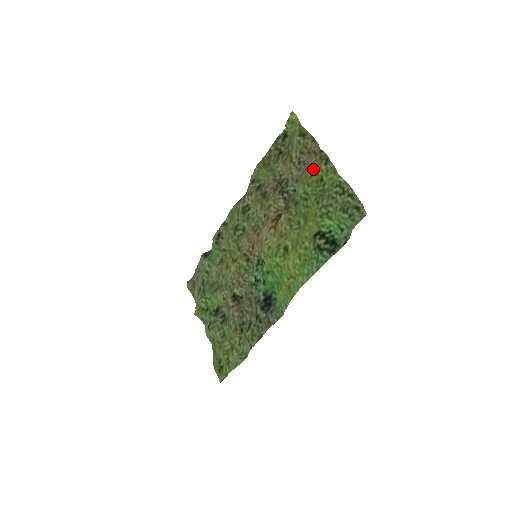
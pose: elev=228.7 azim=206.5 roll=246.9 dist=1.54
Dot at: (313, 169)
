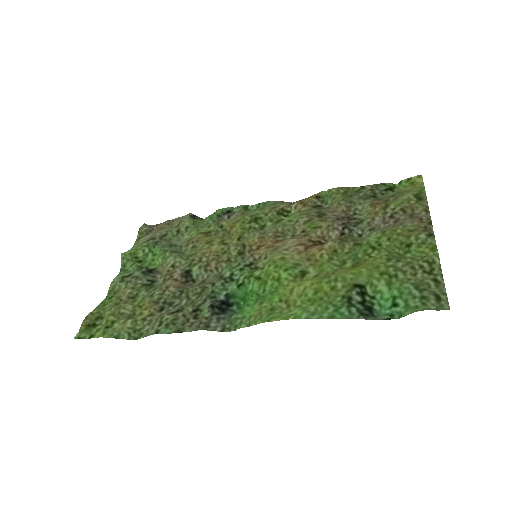
Dot at: (408, 230)
